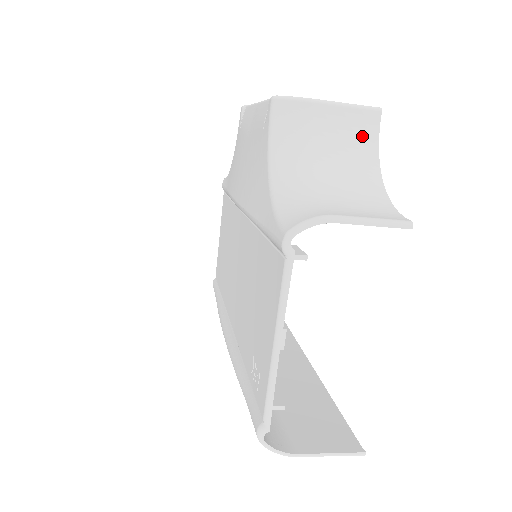
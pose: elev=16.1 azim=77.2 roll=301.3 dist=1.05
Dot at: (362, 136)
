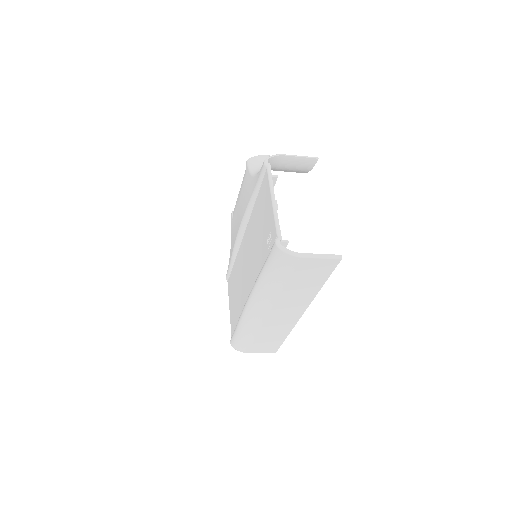
Dot at: occluded
